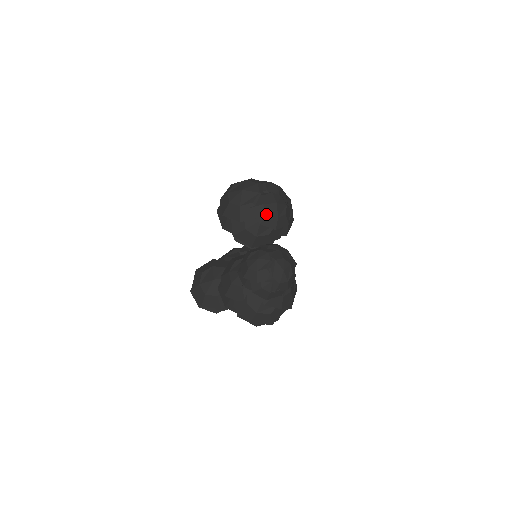
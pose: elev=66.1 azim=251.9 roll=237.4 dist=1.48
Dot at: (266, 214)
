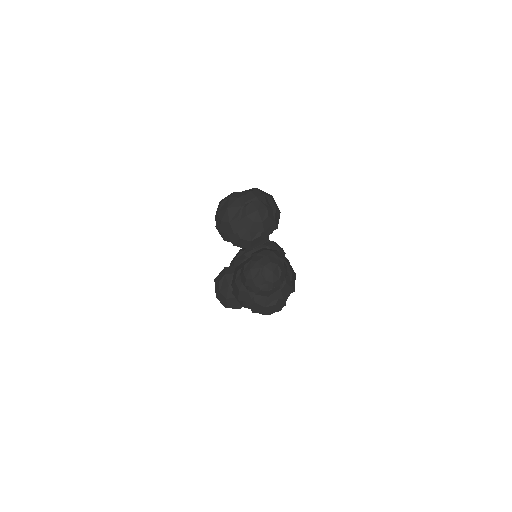
Dot at: (251, 223)
